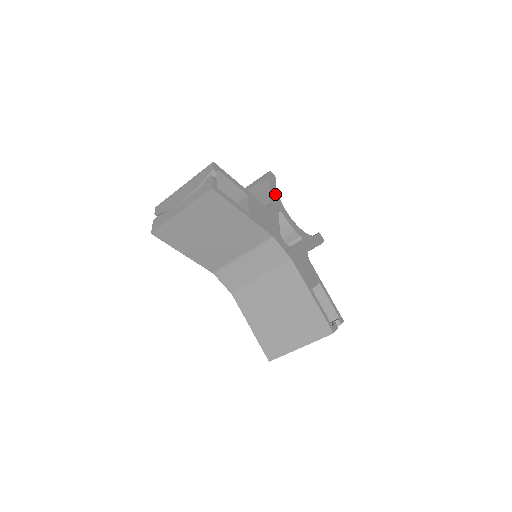
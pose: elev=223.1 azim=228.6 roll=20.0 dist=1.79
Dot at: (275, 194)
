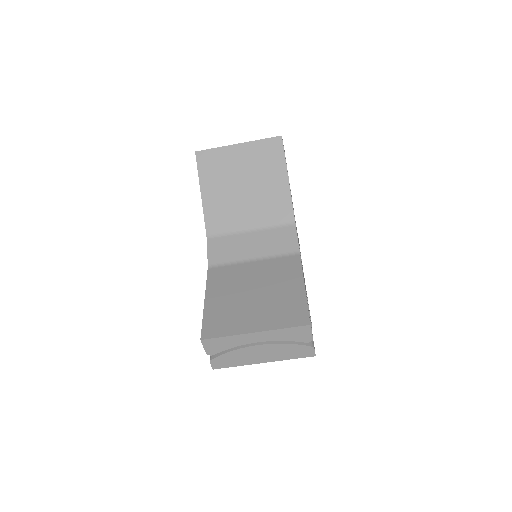
Dot at: occluded
